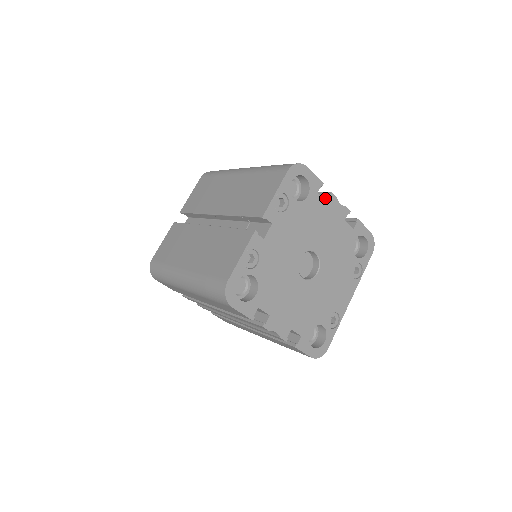
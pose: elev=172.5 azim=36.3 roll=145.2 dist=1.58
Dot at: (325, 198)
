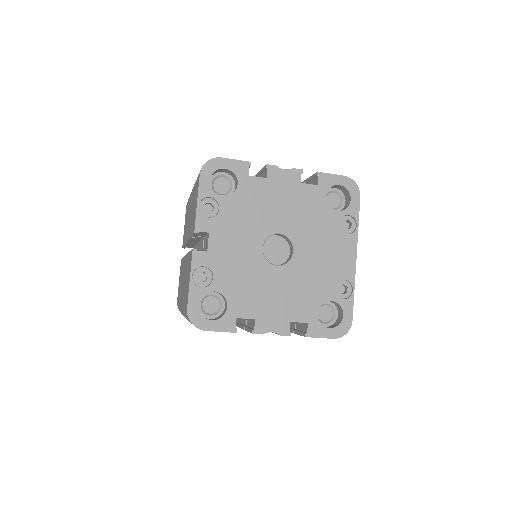
Dot at: (265, 173)
